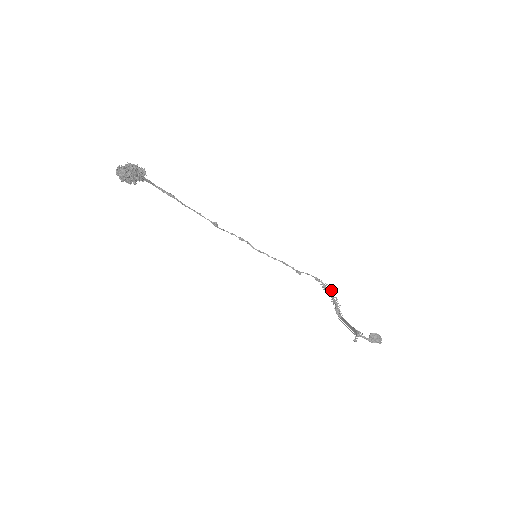
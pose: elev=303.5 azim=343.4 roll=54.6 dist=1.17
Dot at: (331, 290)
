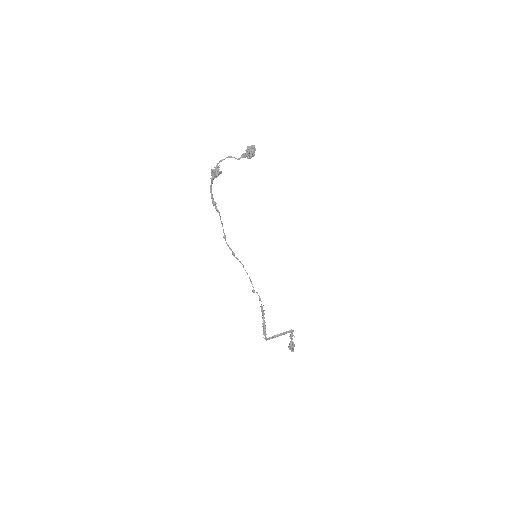
Dot at: (263, 312)
